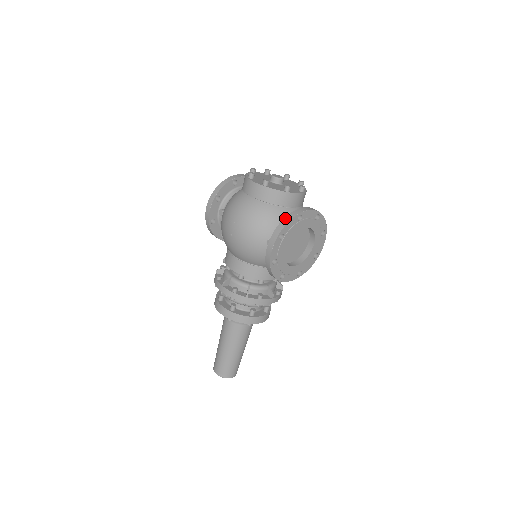
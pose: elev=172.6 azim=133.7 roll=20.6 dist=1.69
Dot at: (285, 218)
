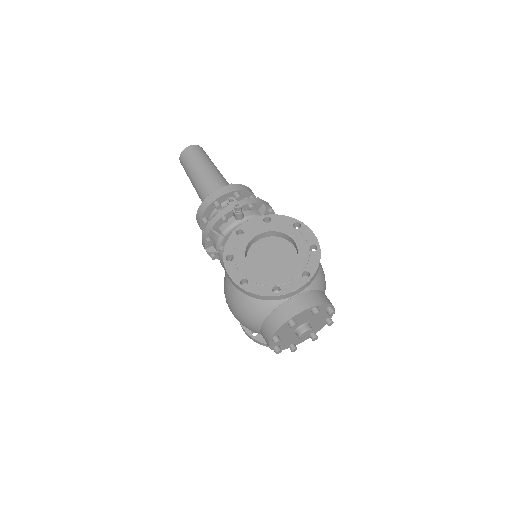
Dot at: (267, 345)
